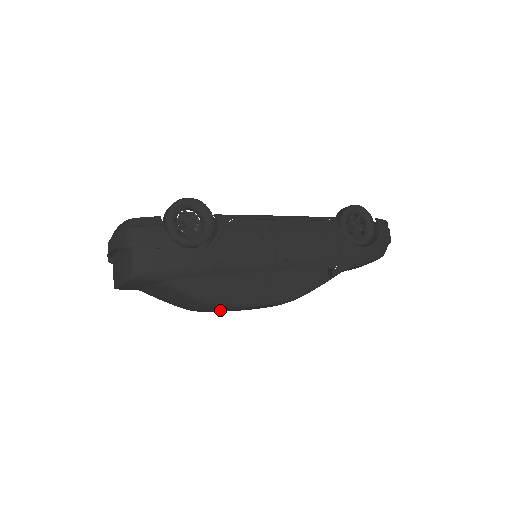
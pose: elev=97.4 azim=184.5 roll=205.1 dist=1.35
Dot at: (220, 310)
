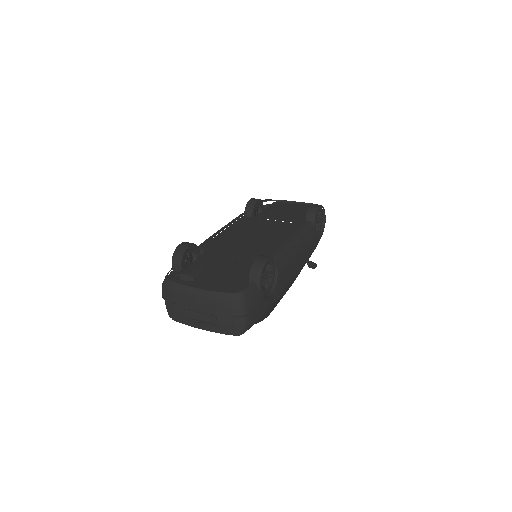
Dot at: occluded
